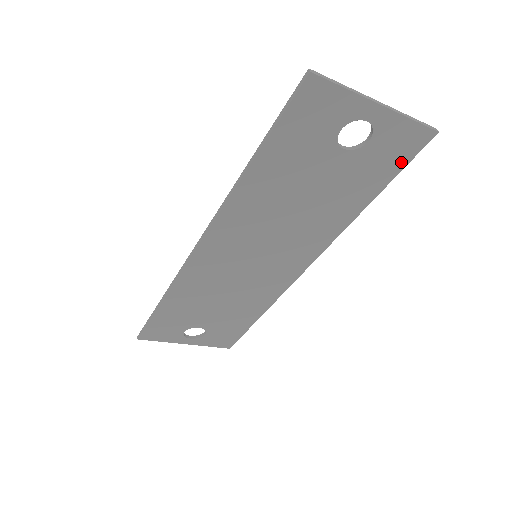
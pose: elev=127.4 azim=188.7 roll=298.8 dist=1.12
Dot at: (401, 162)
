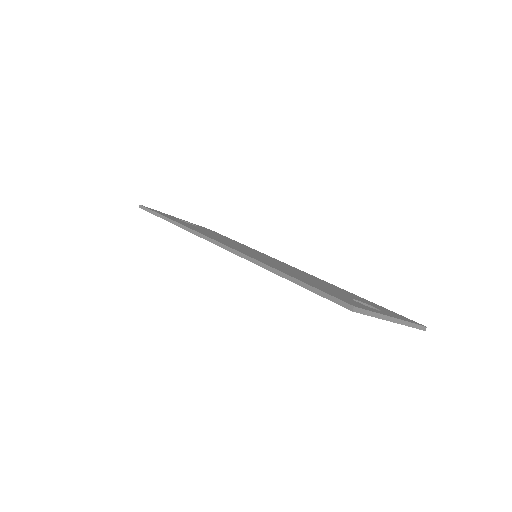
Dot at: occluded
